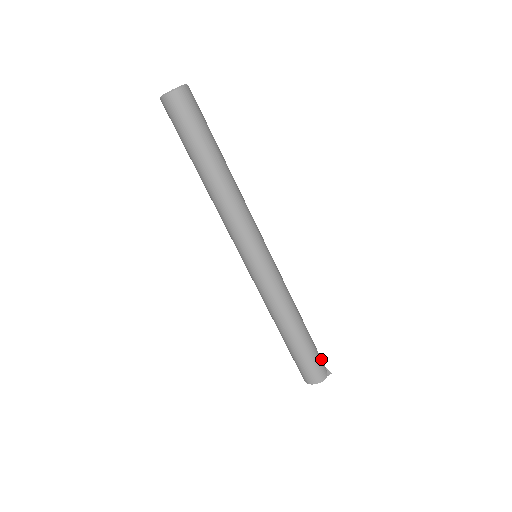
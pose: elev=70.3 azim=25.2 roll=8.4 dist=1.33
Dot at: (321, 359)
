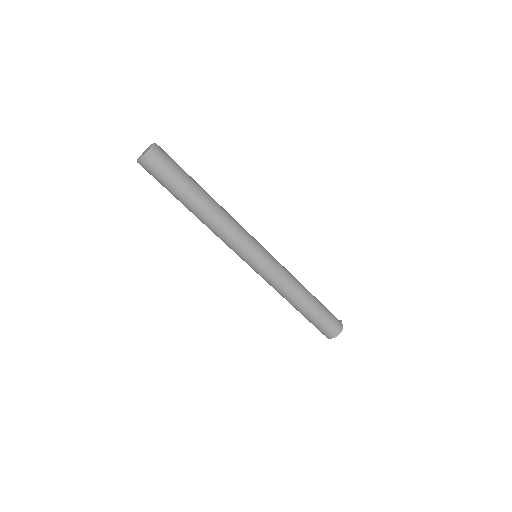
Dot at: occluded
